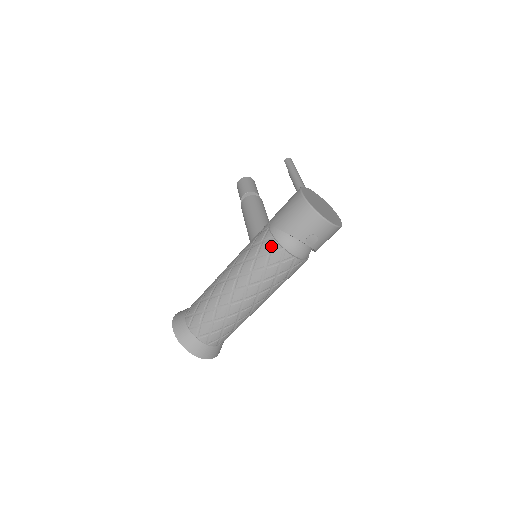
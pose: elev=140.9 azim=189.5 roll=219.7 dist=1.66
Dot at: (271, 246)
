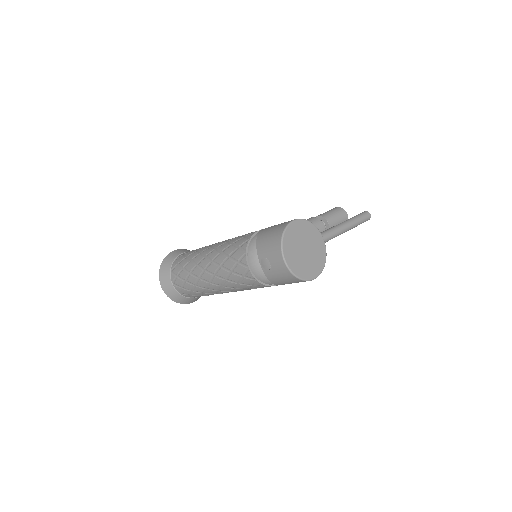
Dot at: (243, 243)
